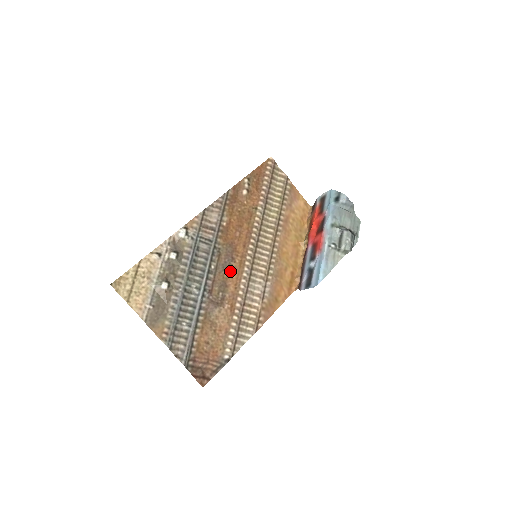
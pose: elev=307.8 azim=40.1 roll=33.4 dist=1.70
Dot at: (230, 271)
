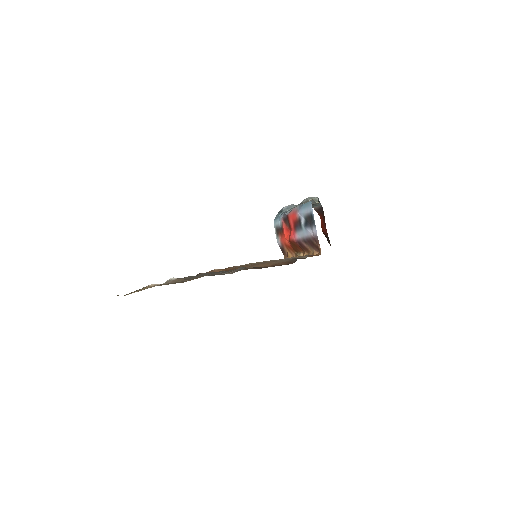
Dot at: occluded
